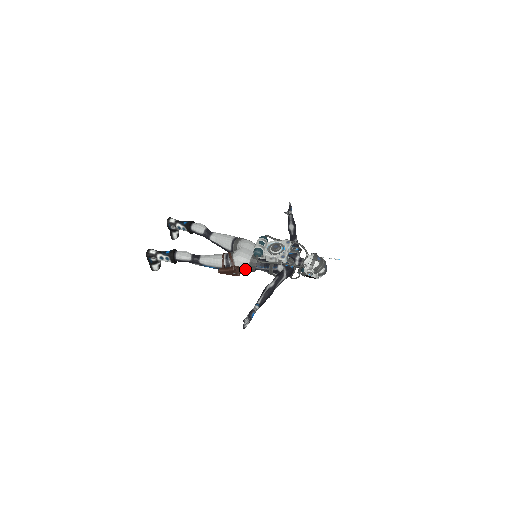
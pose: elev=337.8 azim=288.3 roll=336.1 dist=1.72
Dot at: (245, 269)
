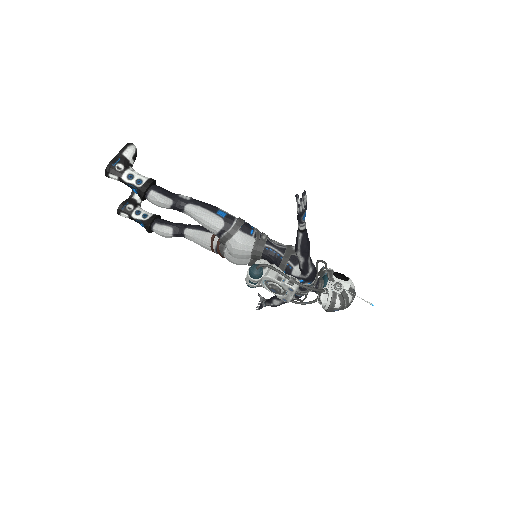
Dot at: occluded
